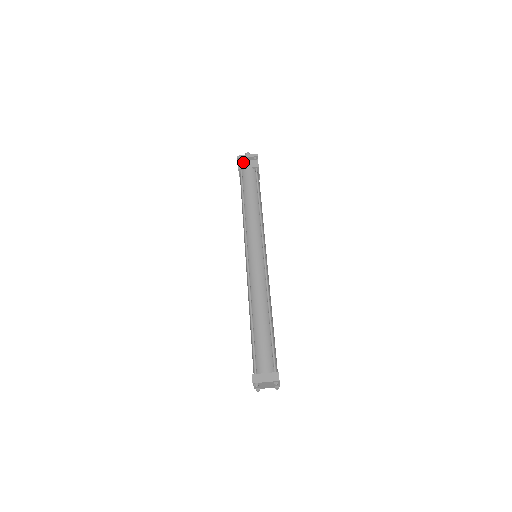
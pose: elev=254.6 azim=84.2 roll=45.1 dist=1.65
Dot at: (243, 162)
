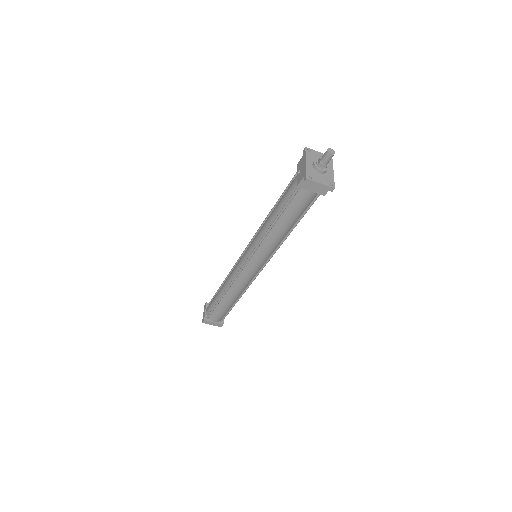
Dot at: occluded
